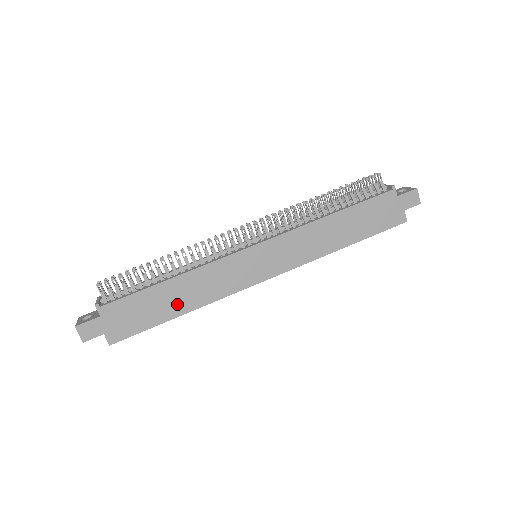
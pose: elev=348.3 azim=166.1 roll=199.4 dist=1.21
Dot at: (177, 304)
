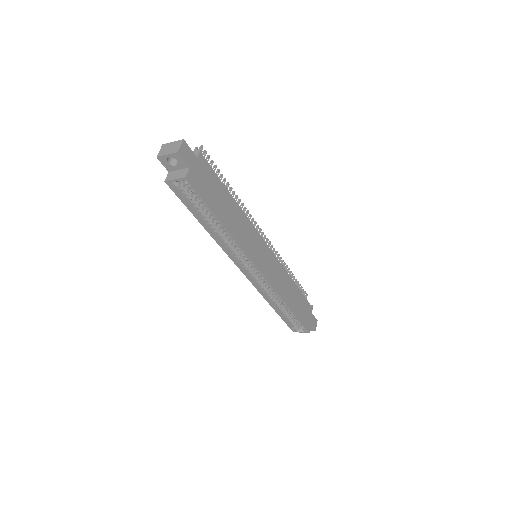
Dot at: (227, 216)
